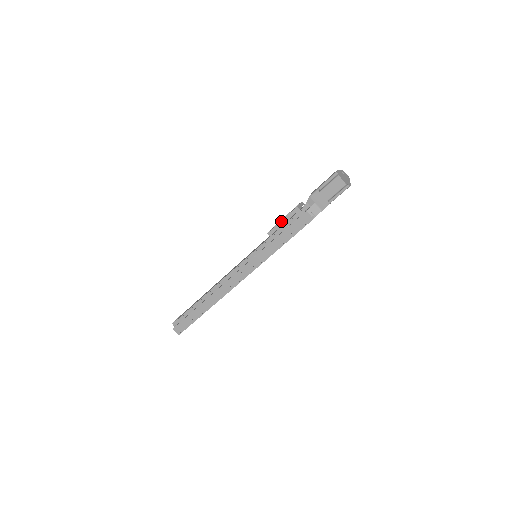
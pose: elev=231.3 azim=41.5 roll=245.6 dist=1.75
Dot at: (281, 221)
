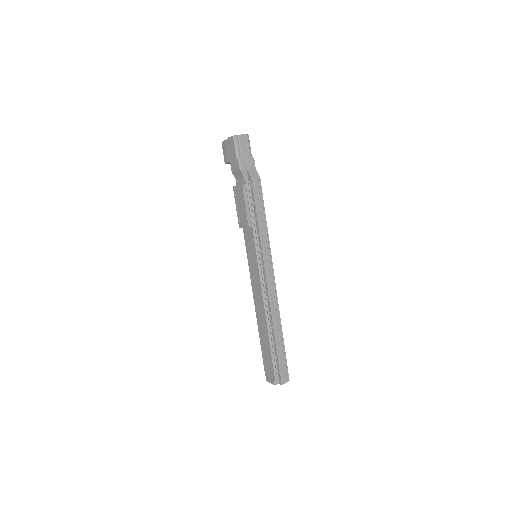
Dot at: (246, 207)
